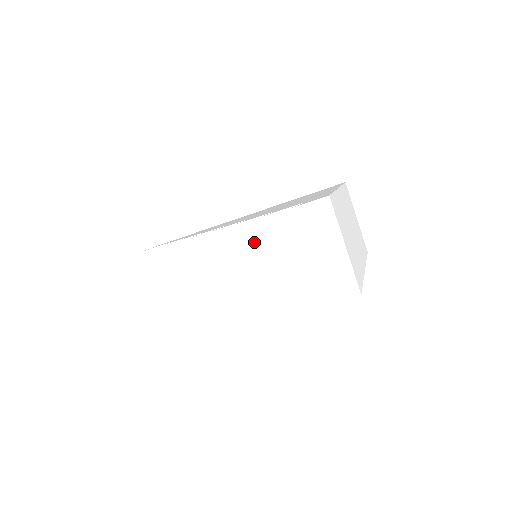
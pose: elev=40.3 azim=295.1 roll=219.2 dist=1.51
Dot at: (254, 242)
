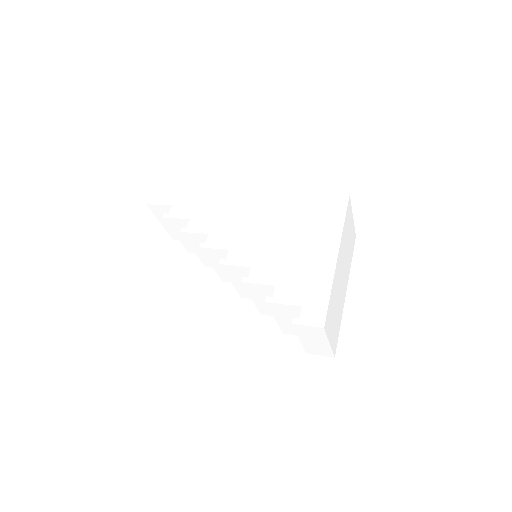
Dot at: (257, 292)
